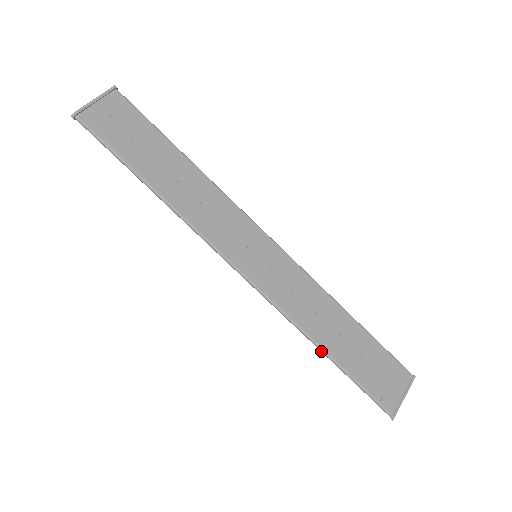
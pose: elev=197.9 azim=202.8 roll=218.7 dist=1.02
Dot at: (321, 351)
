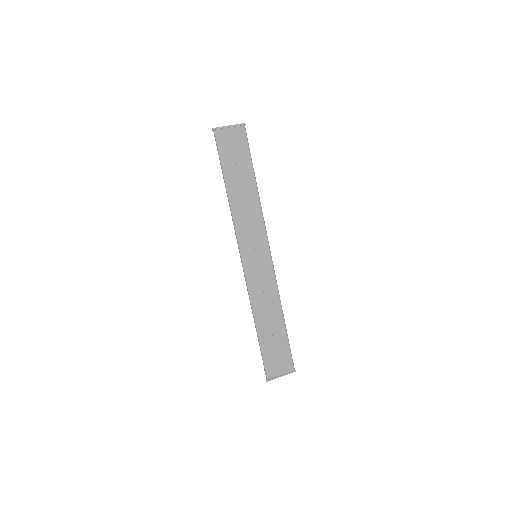
Dot at: (255, 324)
